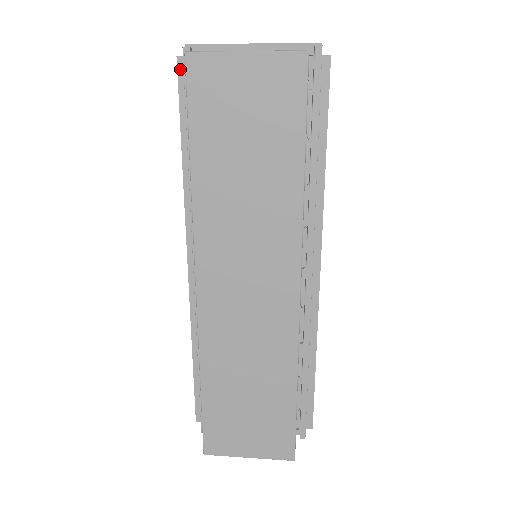
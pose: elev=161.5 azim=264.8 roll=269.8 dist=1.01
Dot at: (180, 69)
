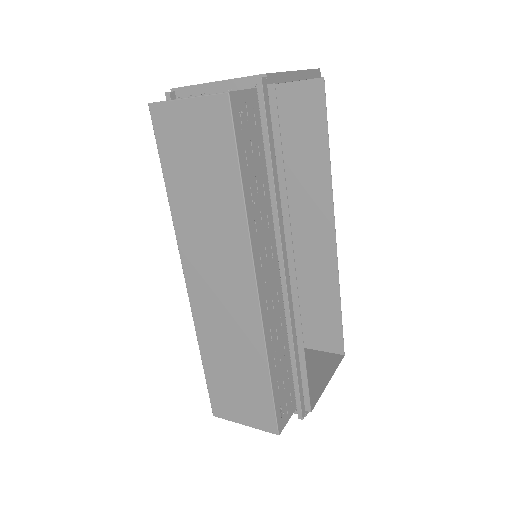
Dot at: occluded
